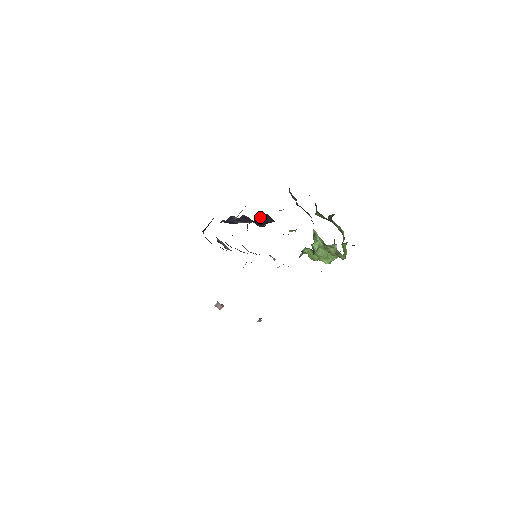
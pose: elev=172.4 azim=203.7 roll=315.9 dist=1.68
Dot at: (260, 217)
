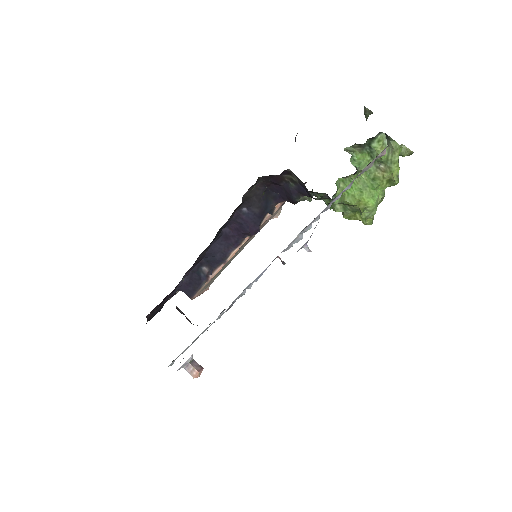
Dot at: (258, 190)
